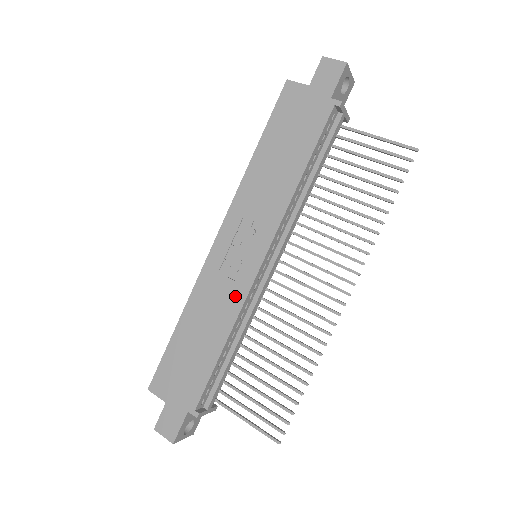
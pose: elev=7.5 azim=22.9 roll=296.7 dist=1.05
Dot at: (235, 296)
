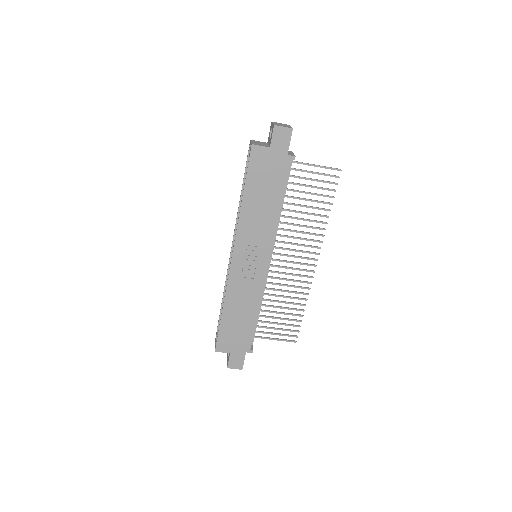
Dot at: (256, 287)
